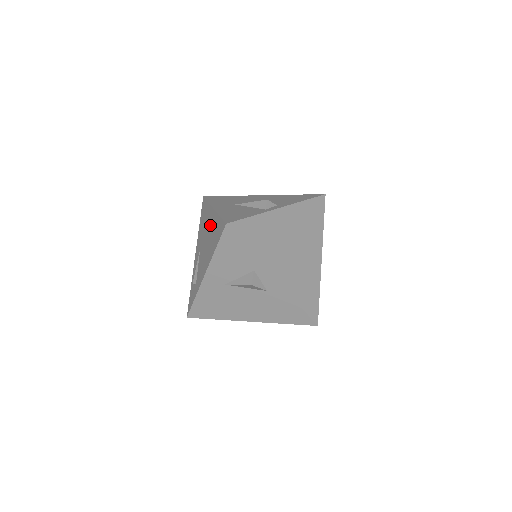
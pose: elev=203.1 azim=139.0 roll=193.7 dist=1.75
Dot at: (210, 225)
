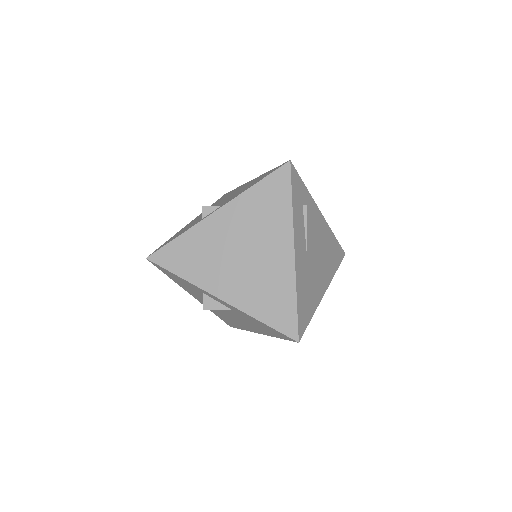
Dot at: occluded
